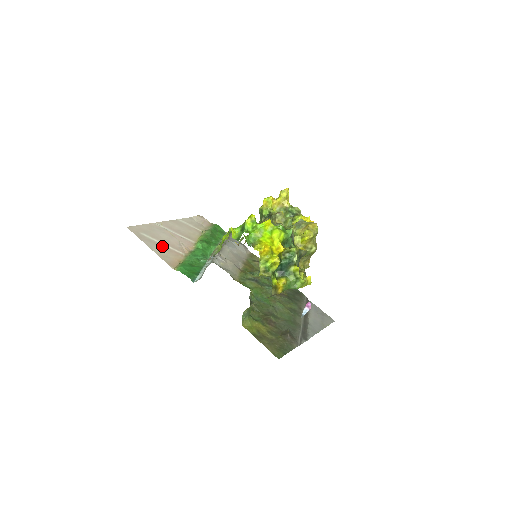
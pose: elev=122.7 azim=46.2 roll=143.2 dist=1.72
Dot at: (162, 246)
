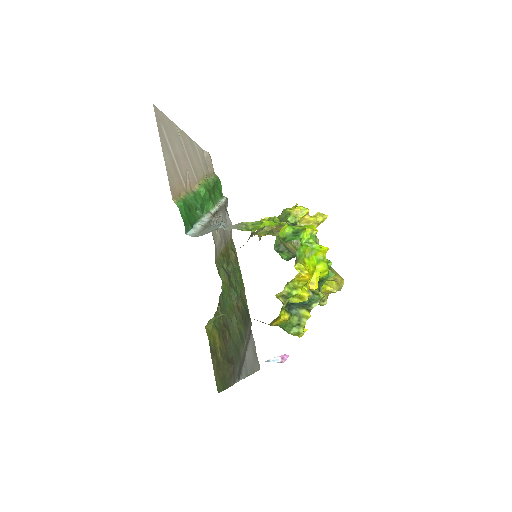
Dot at: (173, 160)
